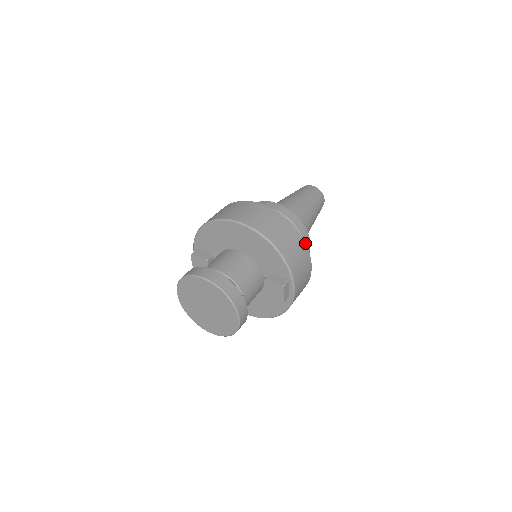
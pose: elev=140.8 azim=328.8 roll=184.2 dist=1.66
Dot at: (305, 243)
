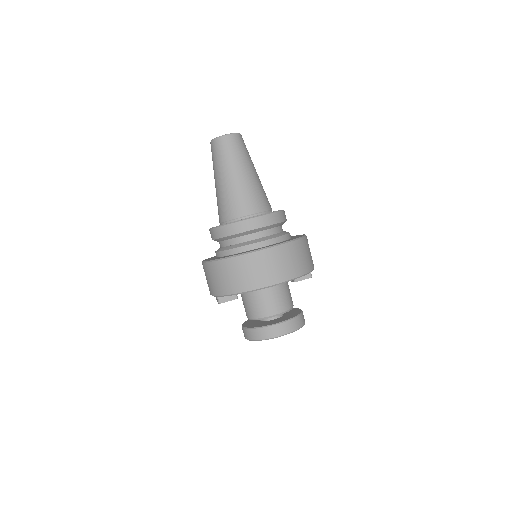
Dot at: (305, 237)
